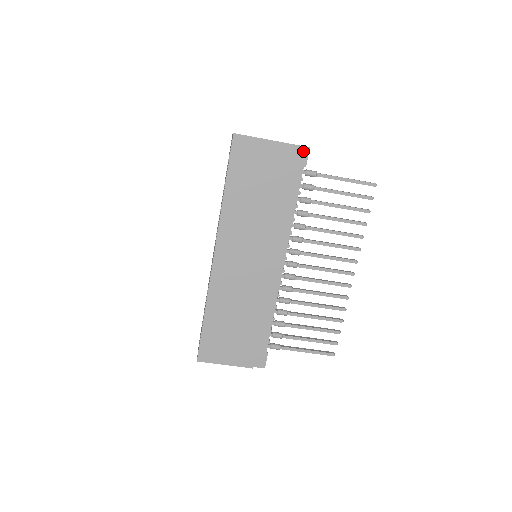
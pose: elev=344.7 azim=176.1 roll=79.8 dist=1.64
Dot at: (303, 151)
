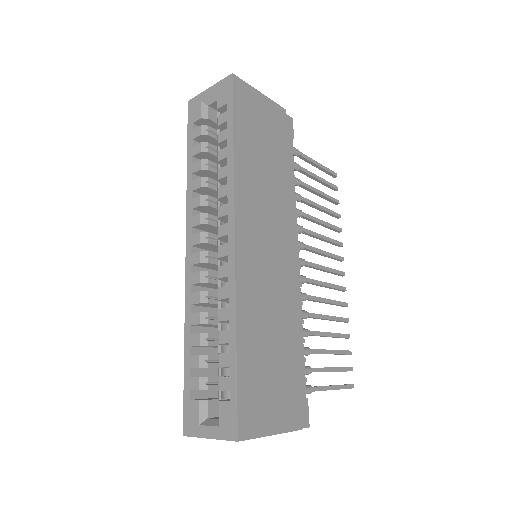
Dot at: (289, 120)
